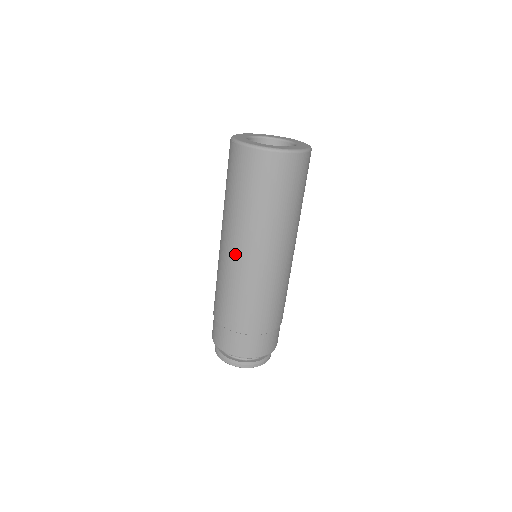
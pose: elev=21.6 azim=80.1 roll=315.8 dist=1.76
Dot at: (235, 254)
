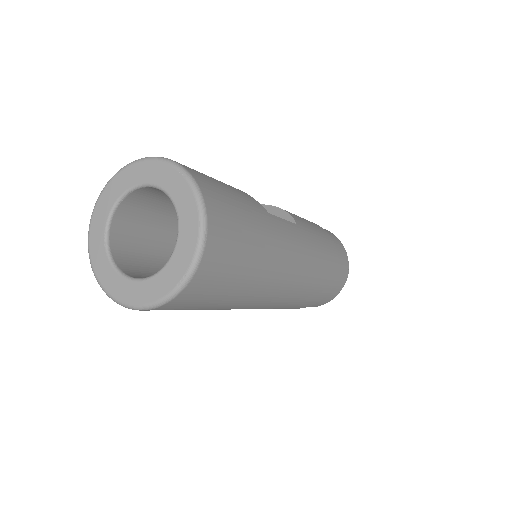
Dot at: occluded
